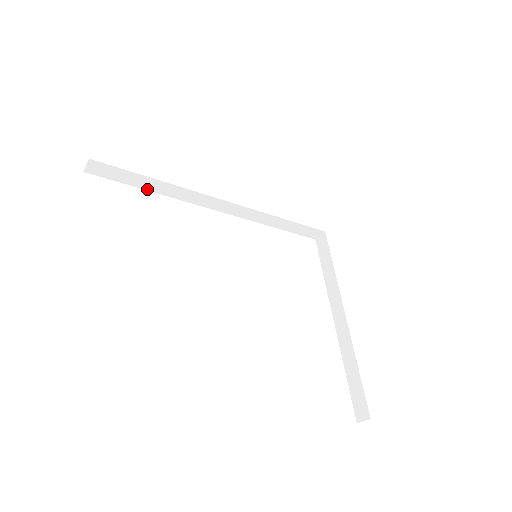
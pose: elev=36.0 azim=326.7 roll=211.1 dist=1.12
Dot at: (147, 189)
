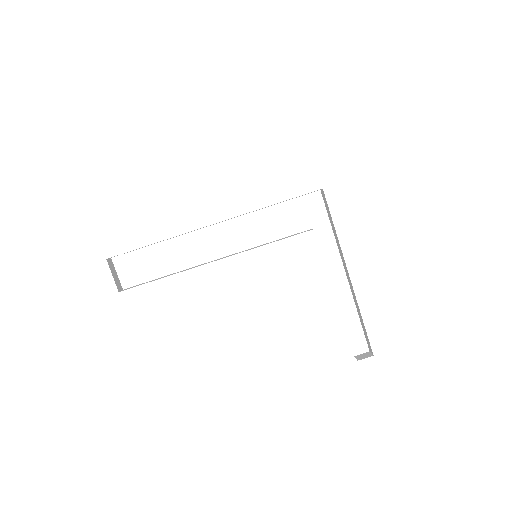
Dot at: occluded
